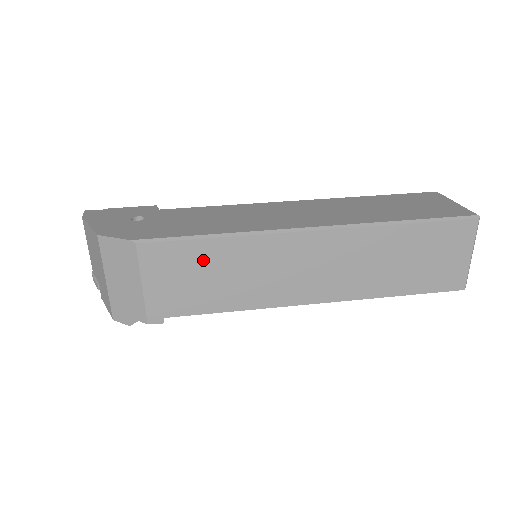
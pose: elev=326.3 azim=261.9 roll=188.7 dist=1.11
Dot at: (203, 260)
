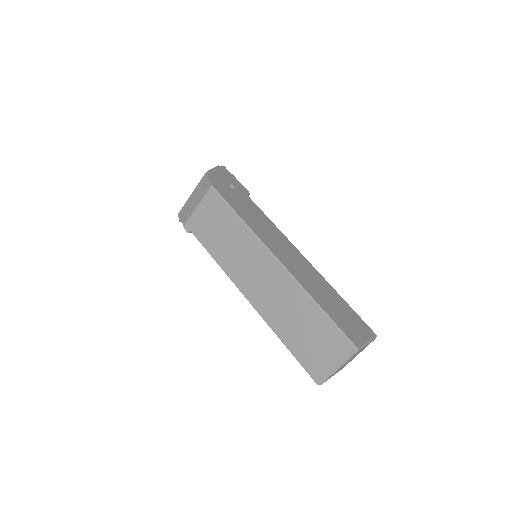
Dot at: (225, 222)
